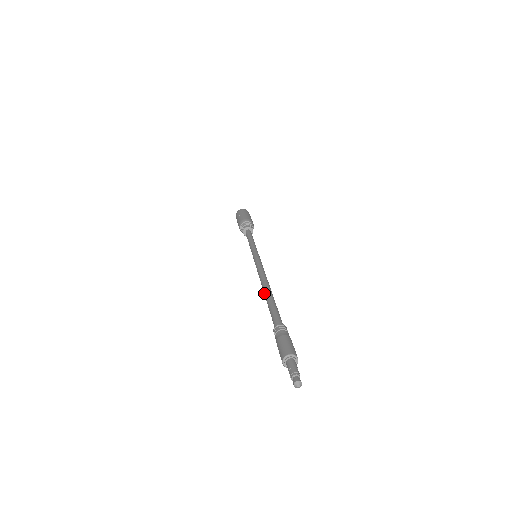
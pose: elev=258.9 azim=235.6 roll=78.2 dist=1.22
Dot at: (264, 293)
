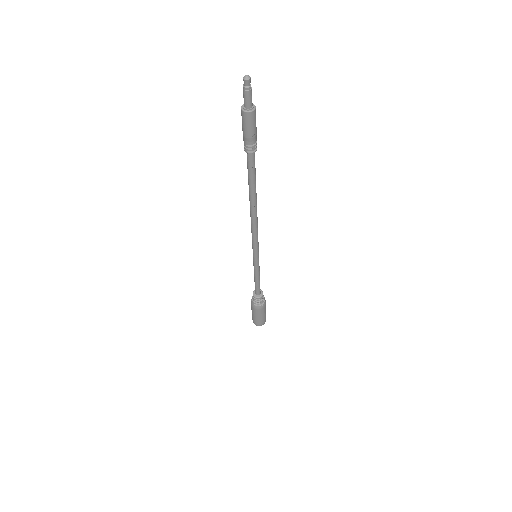
Dot at: (249, 200)
